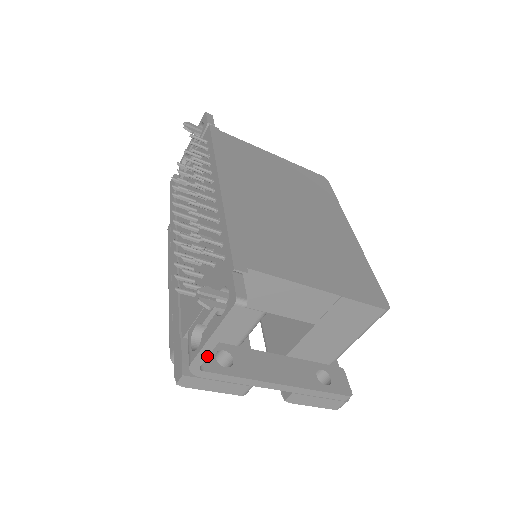
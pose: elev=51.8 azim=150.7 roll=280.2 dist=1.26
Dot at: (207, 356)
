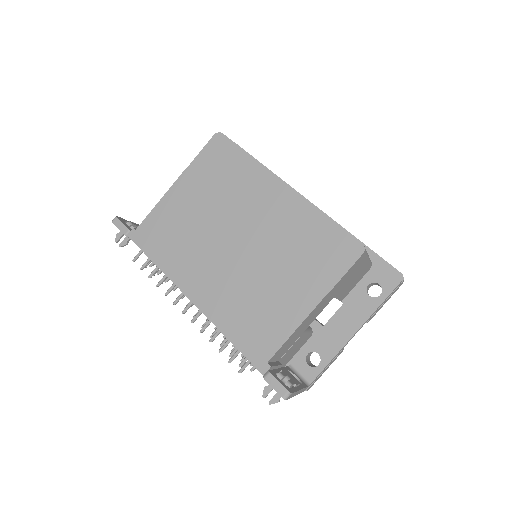
Dot at: occluded
